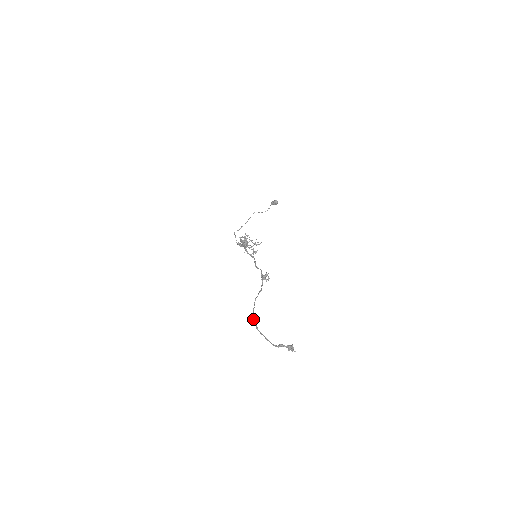
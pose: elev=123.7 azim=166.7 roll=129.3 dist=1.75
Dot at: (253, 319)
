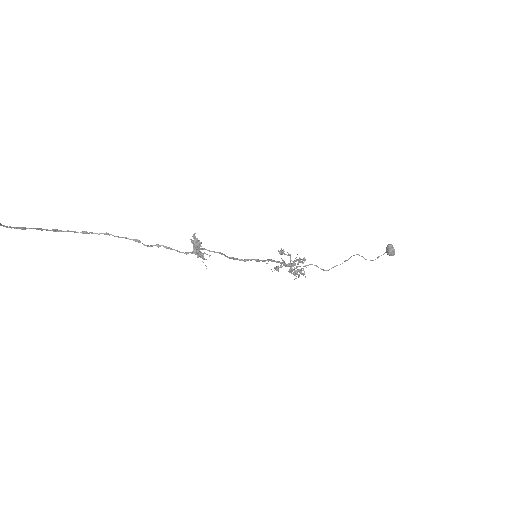
Dot at: occluded
